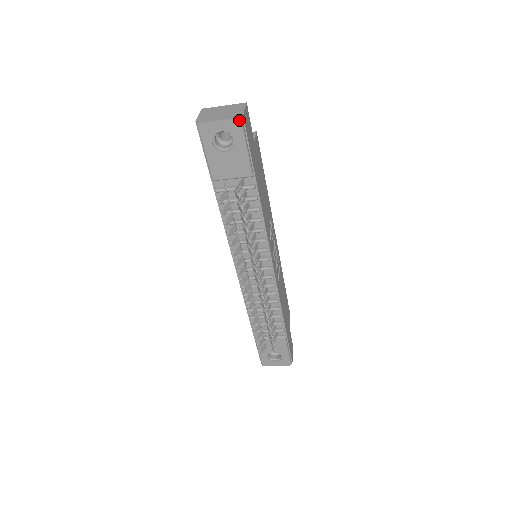
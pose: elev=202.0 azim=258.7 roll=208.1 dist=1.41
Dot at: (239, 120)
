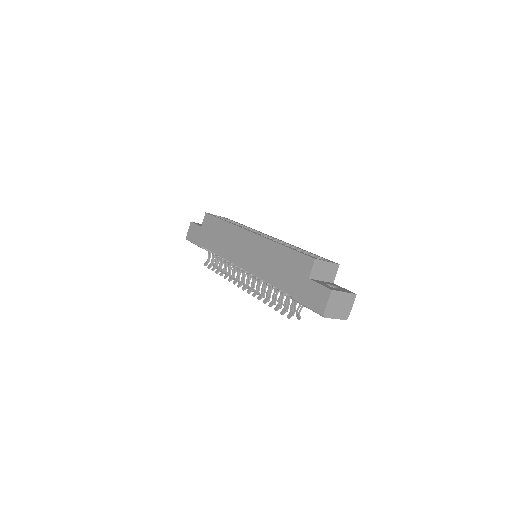
Dot at: (344, 319)
